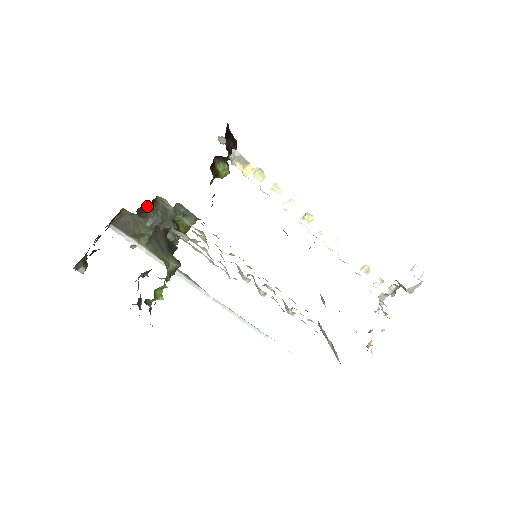
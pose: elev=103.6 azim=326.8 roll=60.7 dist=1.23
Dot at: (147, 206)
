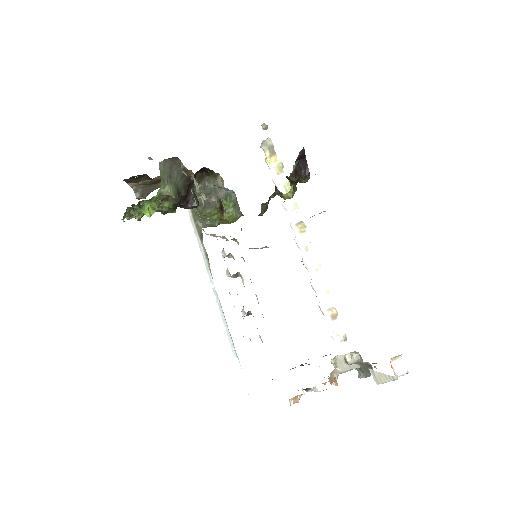
Dot at: (205, 174)
